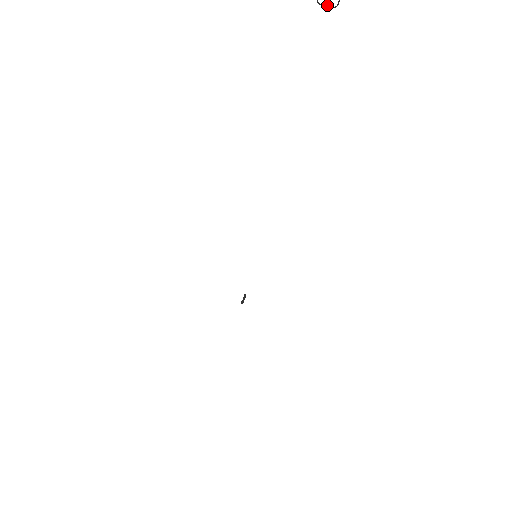
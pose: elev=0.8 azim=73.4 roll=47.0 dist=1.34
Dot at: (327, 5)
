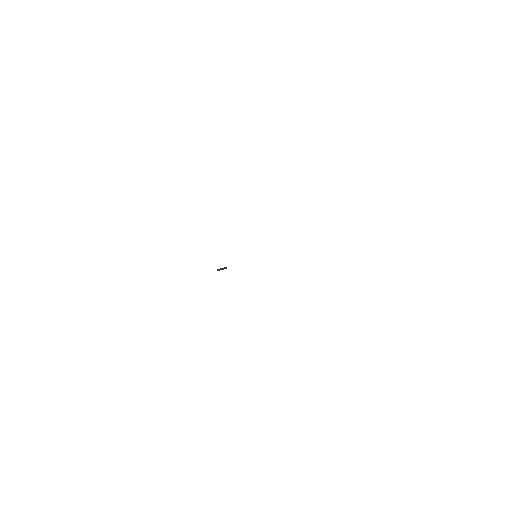
Dot at: out of frame
